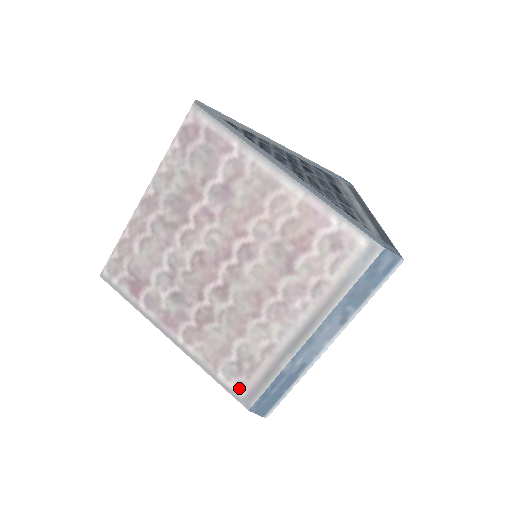
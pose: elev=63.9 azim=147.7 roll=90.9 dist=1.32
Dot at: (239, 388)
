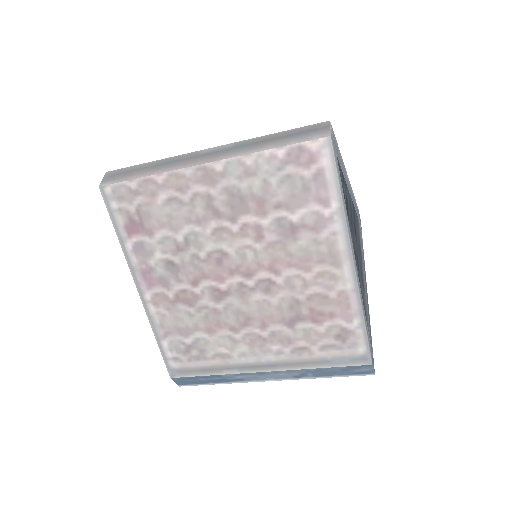
Dot at: (175, 361)
